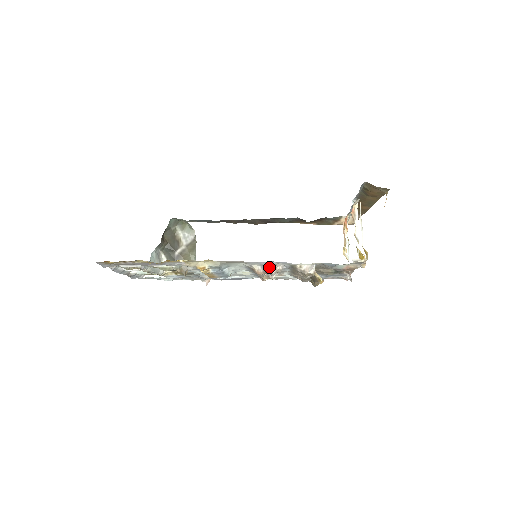
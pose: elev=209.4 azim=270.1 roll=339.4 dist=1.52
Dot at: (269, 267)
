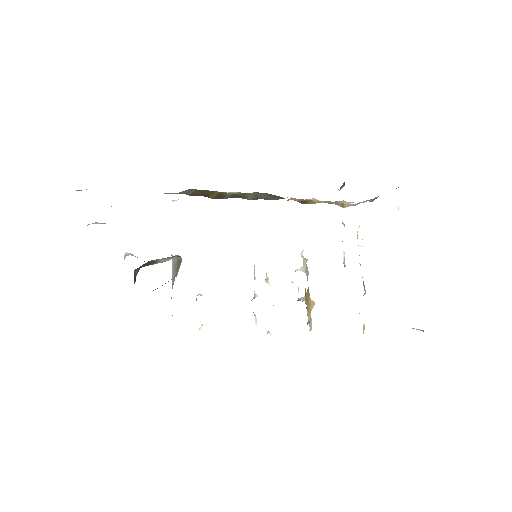
Dot at: occluded
